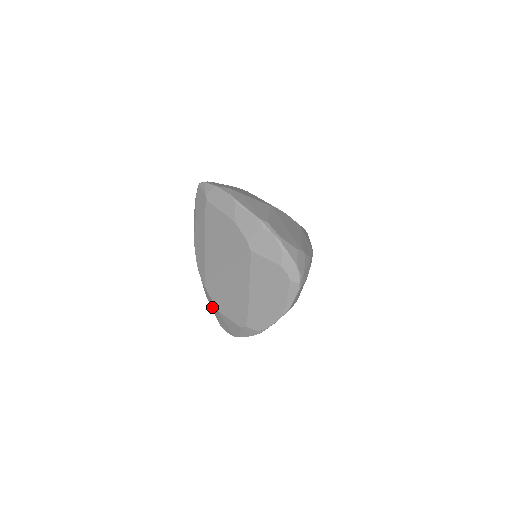
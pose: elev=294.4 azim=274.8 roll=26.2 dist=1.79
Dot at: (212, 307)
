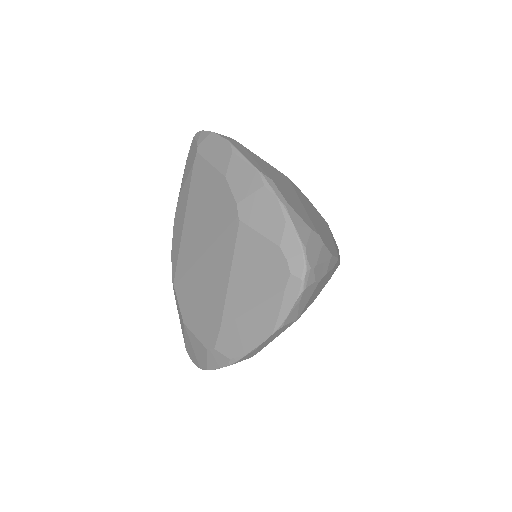
Dot at: occluded
